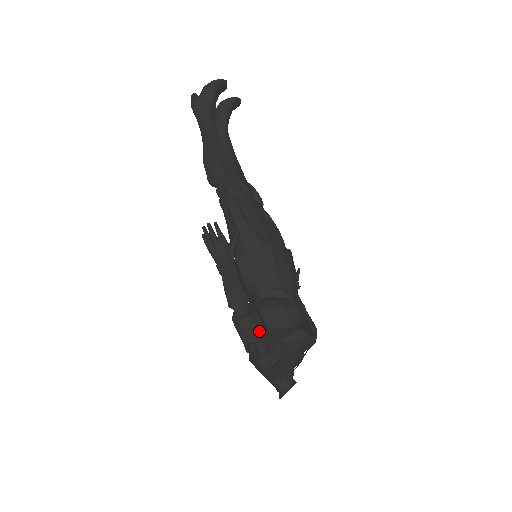
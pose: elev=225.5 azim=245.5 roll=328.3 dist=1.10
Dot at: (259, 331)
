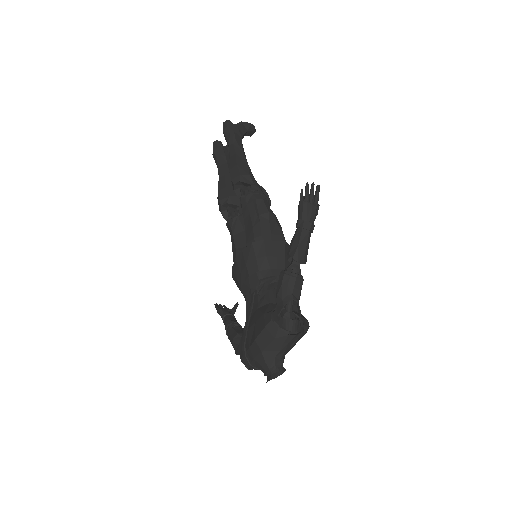
Dot at: (300, 295)
